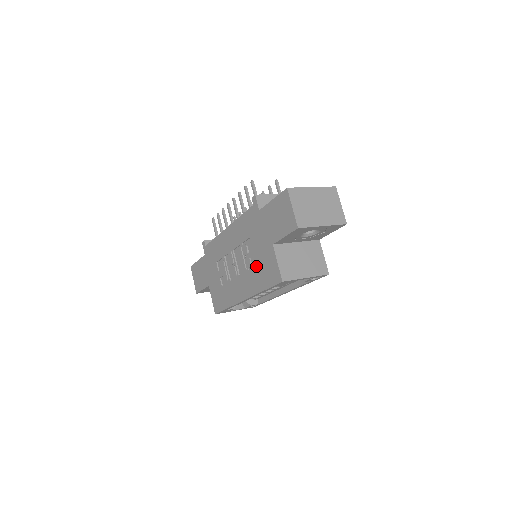
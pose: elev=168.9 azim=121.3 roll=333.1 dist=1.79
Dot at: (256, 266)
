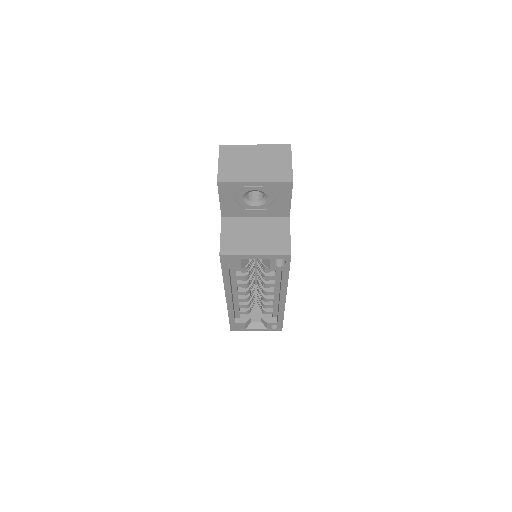
Dot at: occluded
